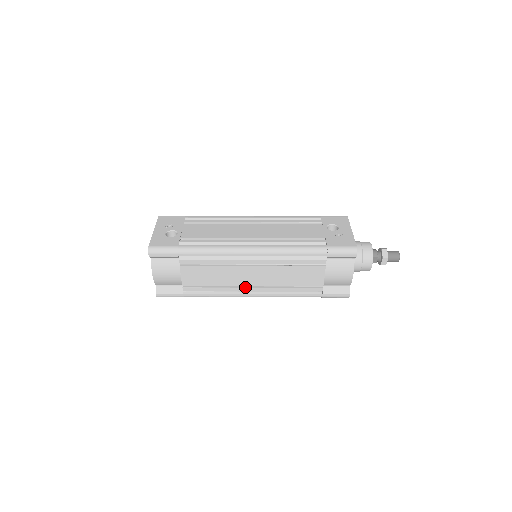
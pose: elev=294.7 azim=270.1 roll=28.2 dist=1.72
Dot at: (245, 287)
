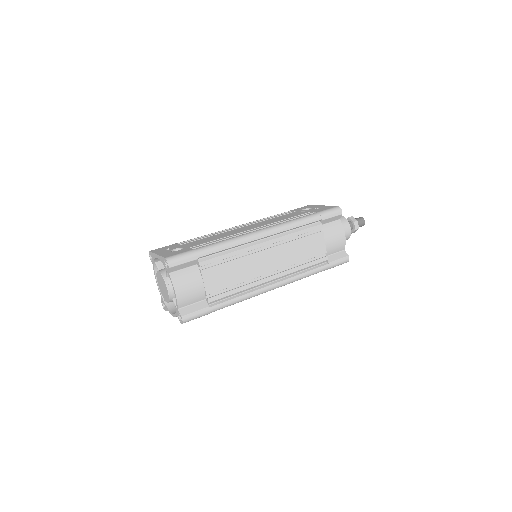
Dot at: (264, 278)
